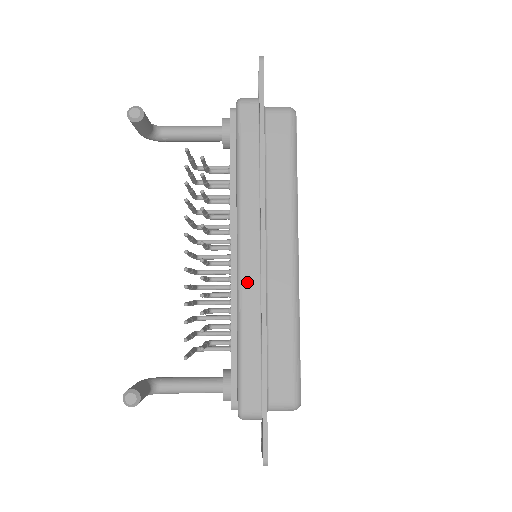
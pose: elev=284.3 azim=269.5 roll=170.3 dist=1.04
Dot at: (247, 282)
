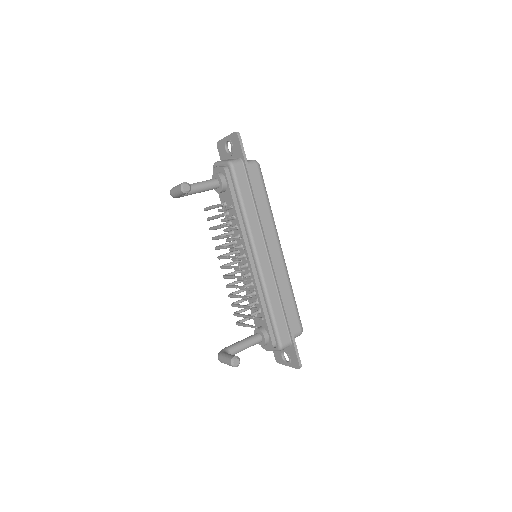
Dot at: (266, 273)
